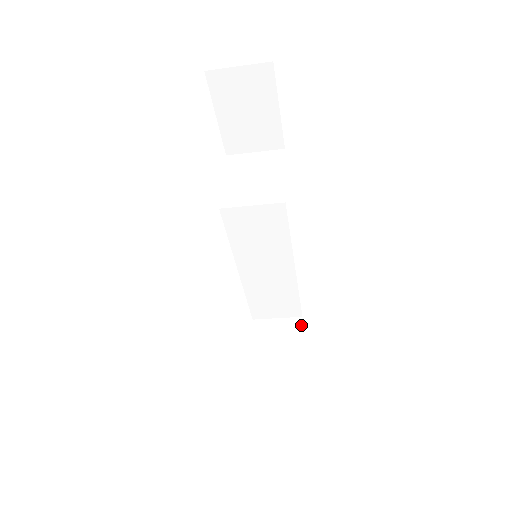
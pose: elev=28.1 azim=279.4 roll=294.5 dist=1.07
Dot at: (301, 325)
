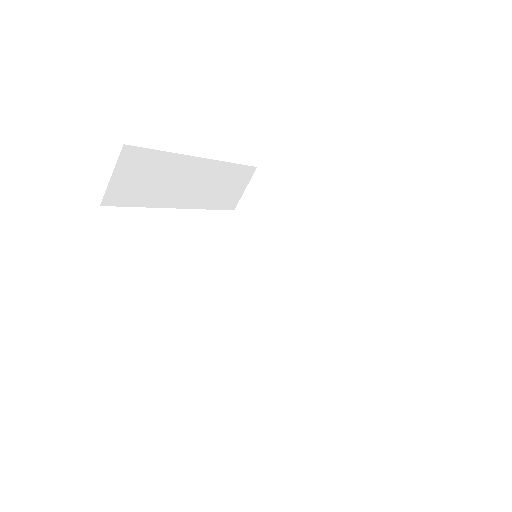
Dot at: occluded
